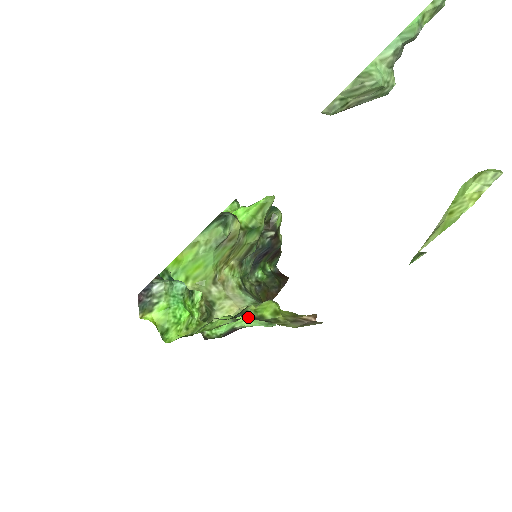
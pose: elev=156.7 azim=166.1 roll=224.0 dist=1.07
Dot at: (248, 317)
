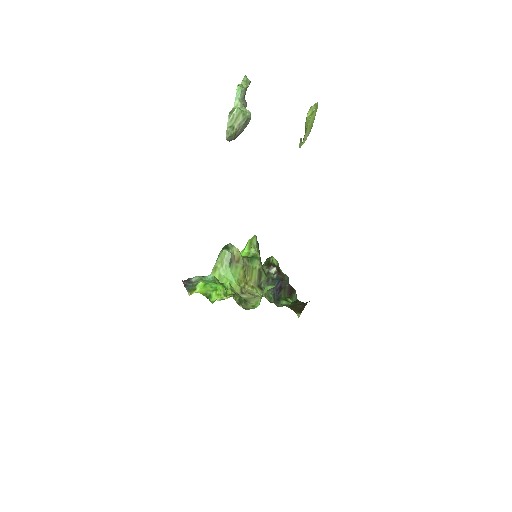
Dot at: (269, 286)
